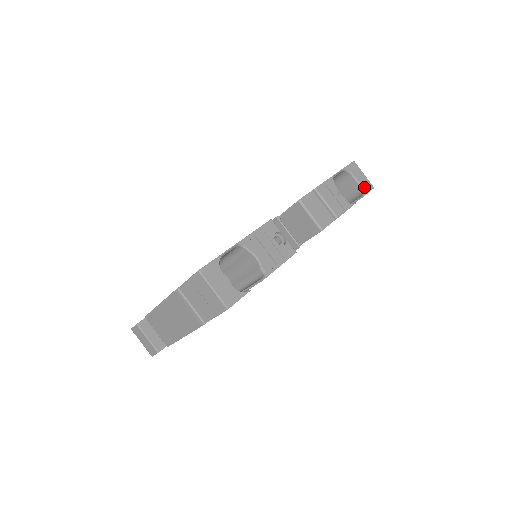
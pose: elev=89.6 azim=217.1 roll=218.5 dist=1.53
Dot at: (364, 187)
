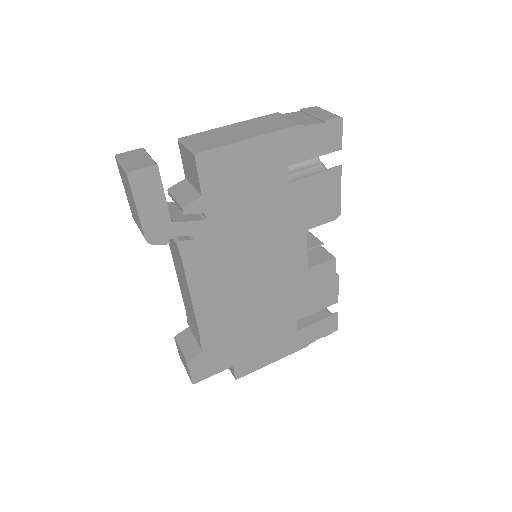
Dot at: occluded
